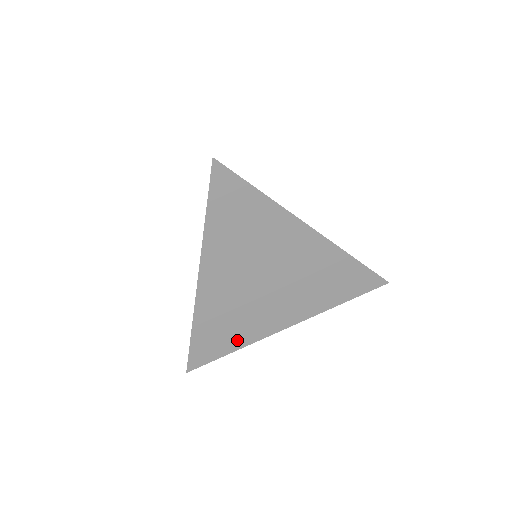
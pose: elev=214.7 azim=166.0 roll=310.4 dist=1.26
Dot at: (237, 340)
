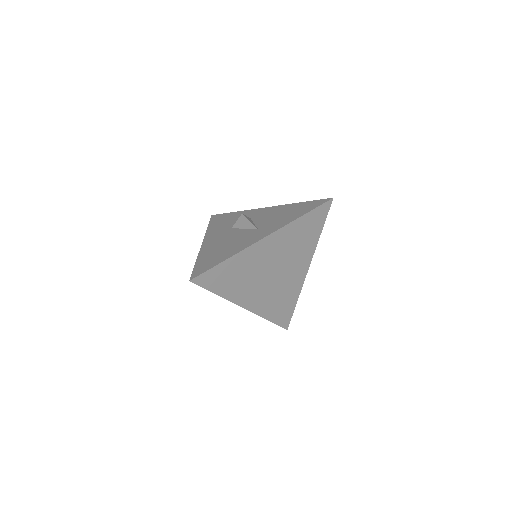
Dot at: (292, 299)
